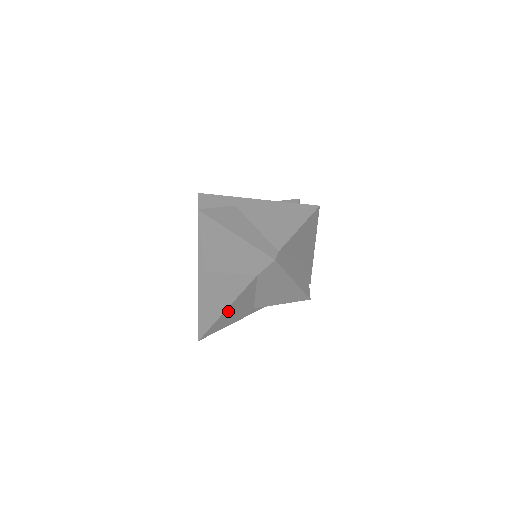
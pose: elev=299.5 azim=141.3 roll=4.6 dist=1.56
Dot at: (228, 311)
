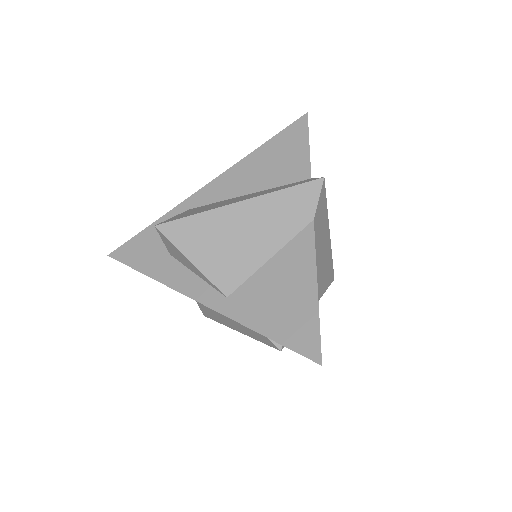
Dot at: occluded
